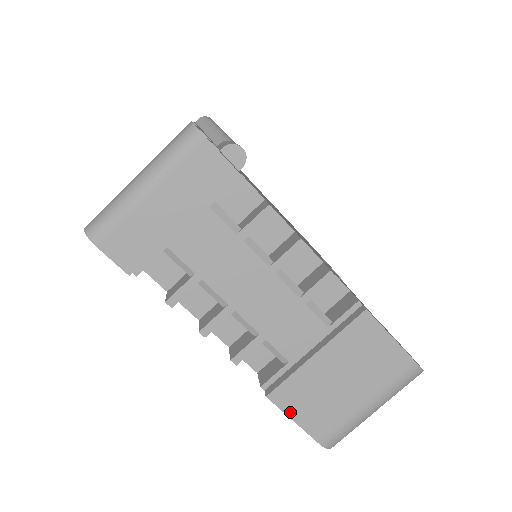
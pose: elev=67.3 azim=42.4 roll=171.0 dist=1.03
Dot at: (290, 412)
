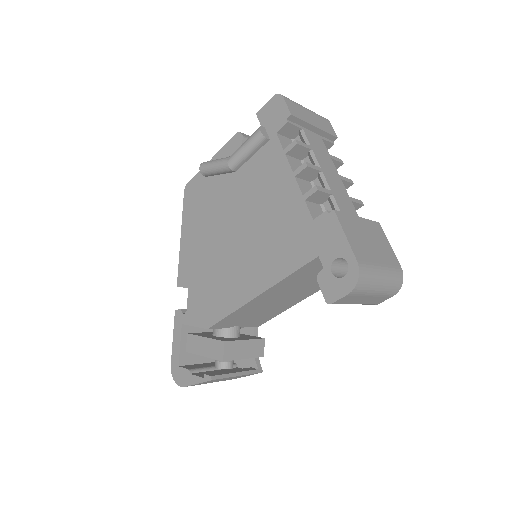
Dot at: (344, 229)
